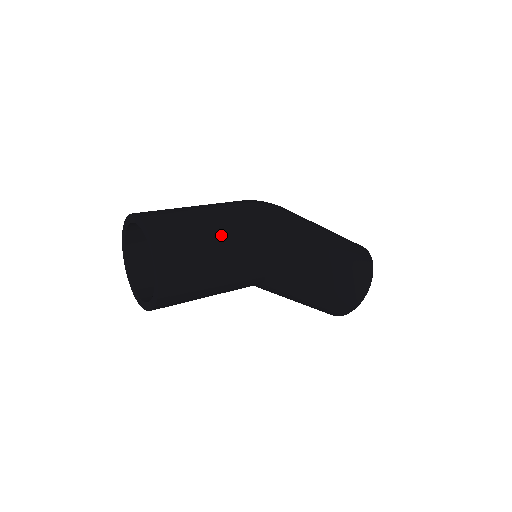
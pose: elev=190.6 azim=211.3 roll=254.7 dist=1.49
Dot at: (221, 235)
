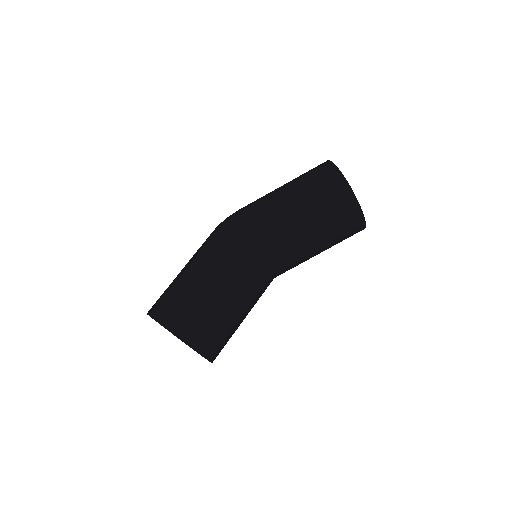
Dot at: (194, 270)
